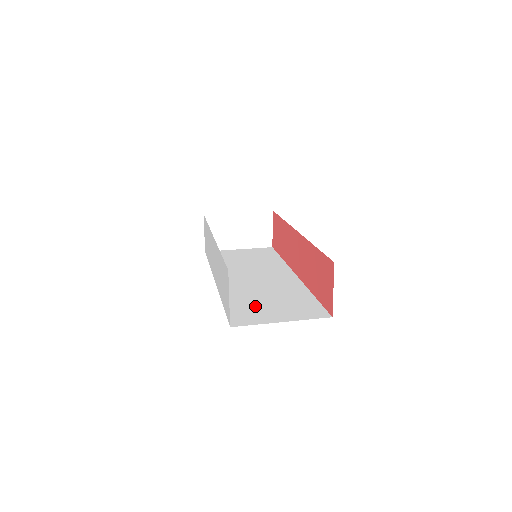
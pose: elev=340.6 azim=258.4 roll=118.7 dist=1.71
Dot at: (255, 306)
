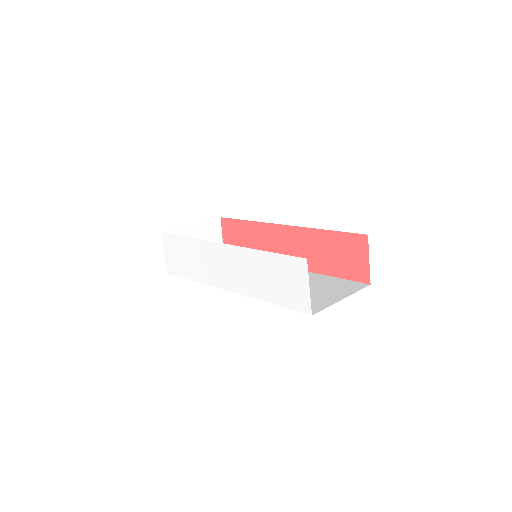
Dot at: occluded
